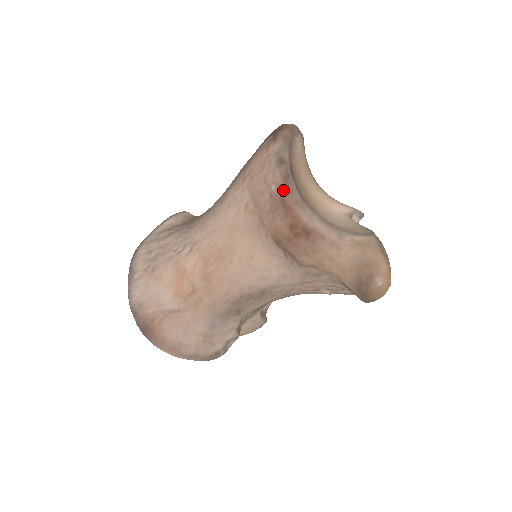
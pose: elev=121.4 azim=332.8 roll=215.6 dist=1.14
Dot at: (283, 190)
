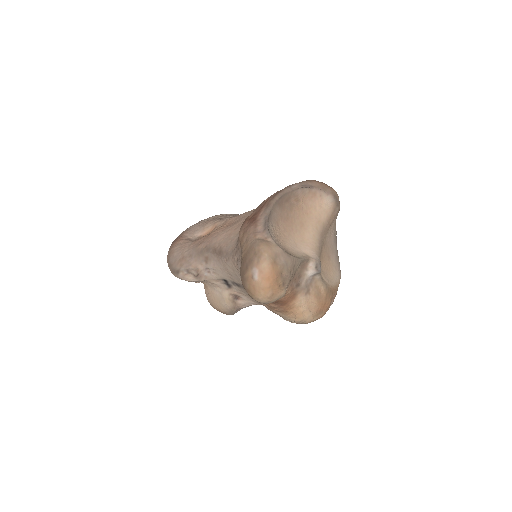
Dot at: (272, 197)
